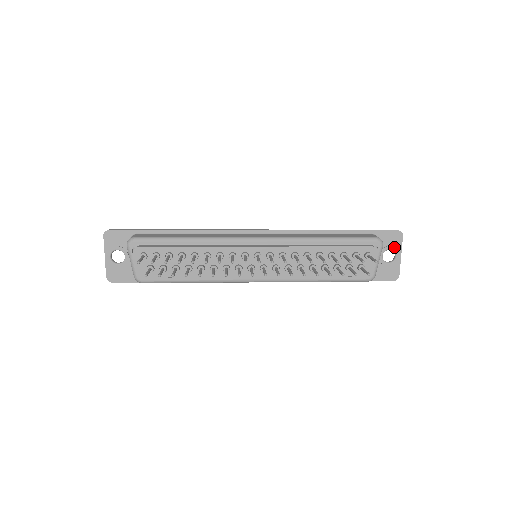
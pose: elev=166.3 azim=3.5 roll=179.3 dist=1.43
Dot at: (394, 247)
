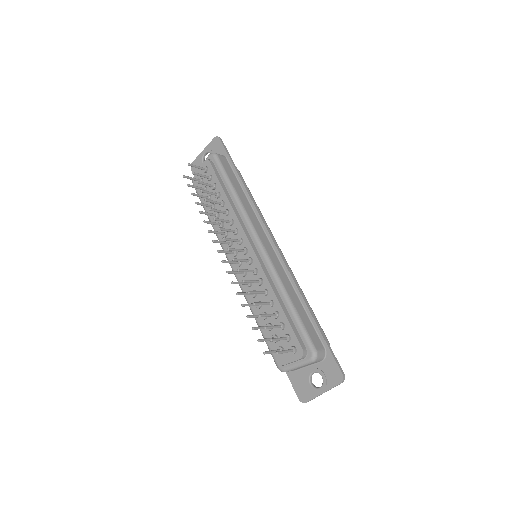
Dot at: (326, 380)
